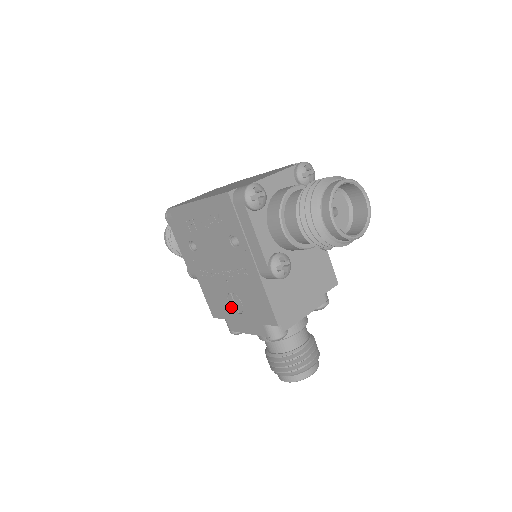
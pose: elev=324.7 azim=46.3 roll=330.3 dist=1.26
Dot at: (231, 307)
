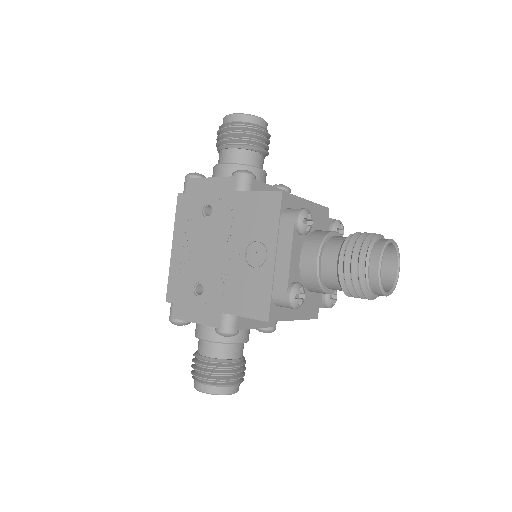
Dot at: (259, 267)
